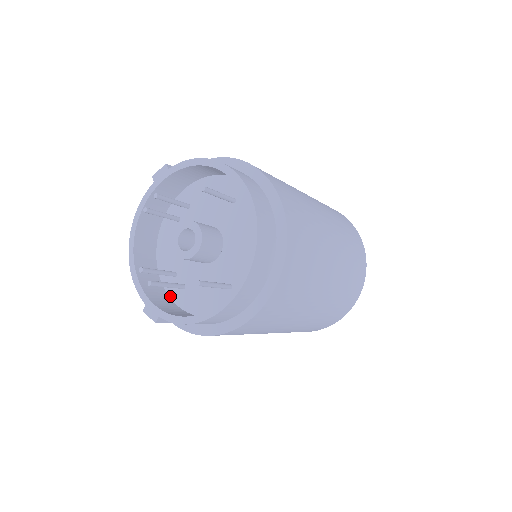
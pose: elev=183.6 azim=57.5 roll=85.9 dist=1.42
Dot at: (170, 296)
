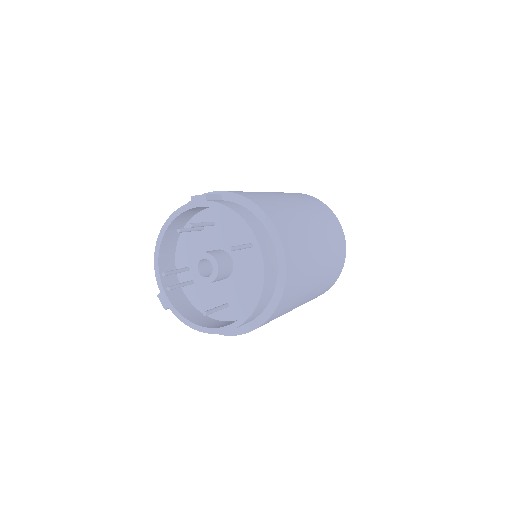
Dot at: (180, 282)
